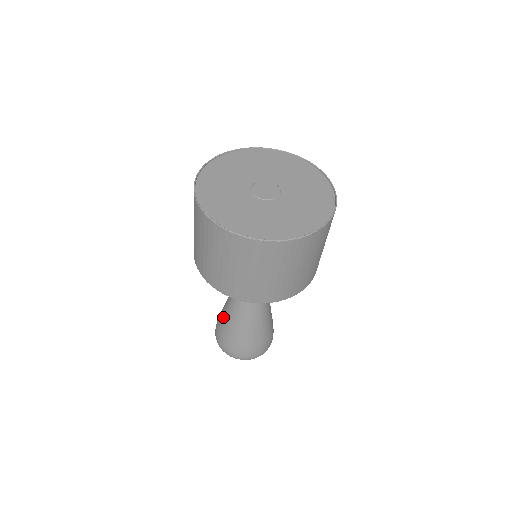
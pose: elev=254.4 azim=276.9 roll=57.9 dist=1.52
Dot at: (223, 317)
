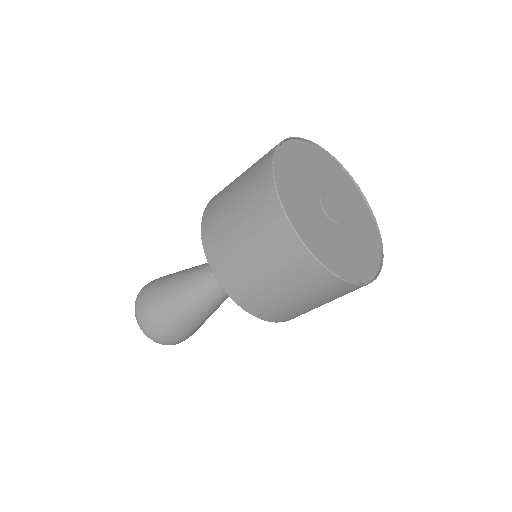
Dot at: (165, 289)
